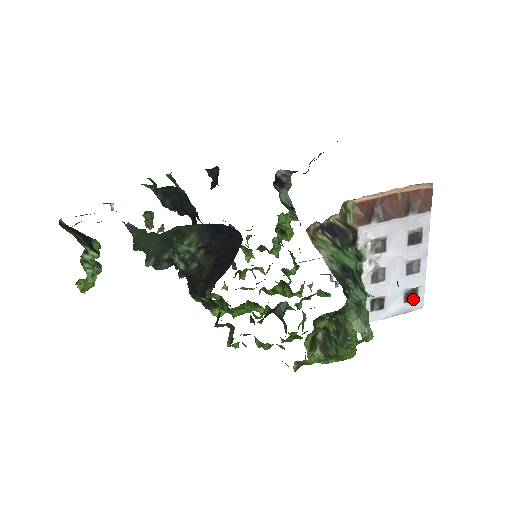
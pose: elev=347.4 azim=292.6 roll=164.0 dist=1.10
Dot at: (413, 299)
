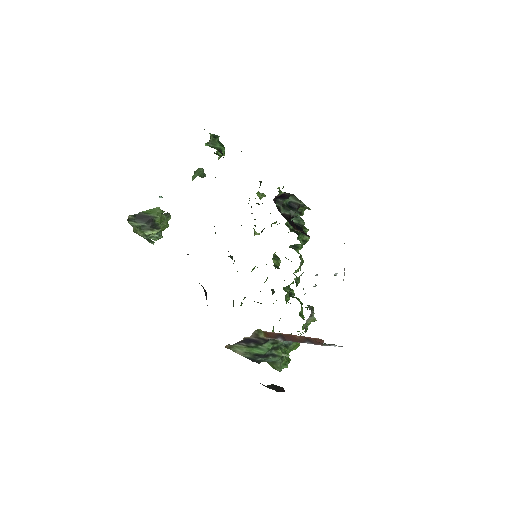
Dot at: occluded
